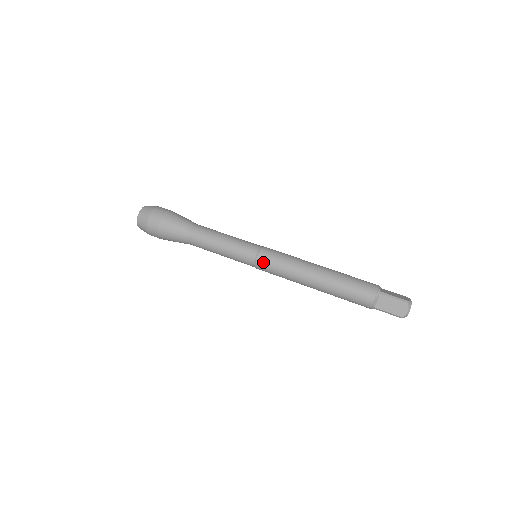
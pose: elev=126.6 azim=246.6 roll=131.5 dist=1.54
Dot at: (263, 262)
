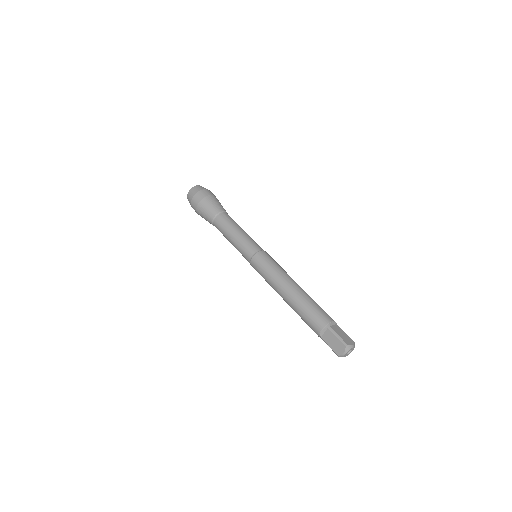
Dot at: (255, 263)
